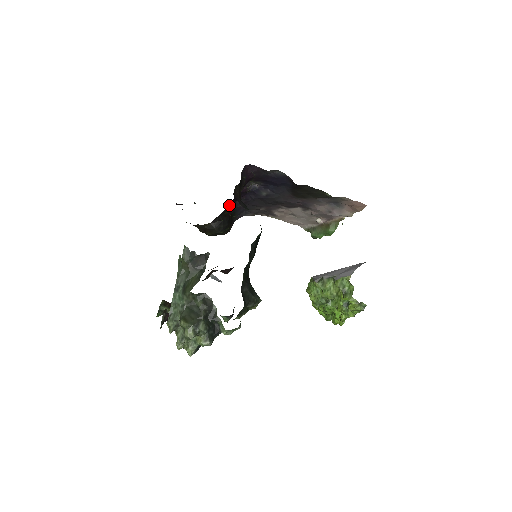
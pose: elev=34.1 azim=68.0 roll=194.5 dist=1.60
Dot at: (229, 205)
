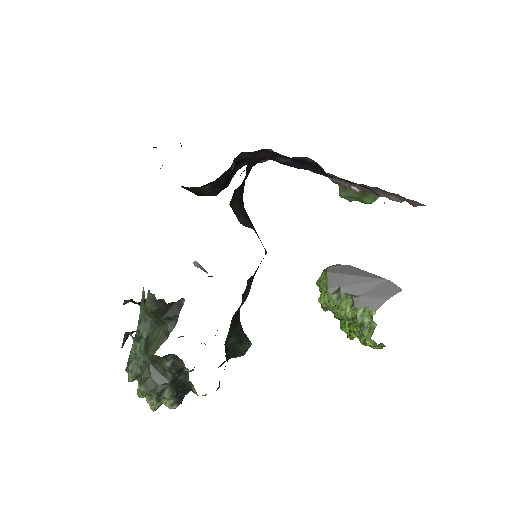
Dot at: occluded
